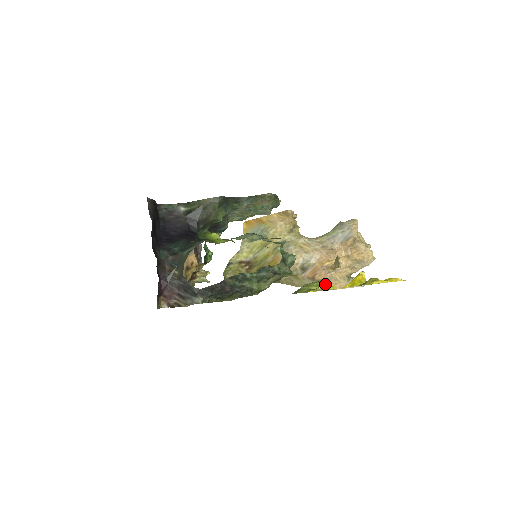
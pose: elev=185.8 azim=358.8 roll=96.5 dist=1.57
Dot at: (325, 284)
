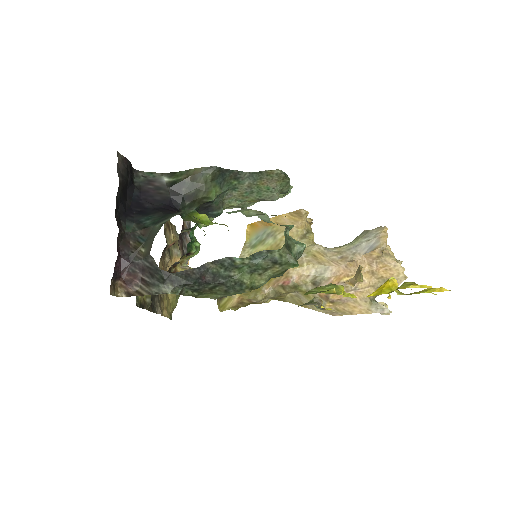
Dot at: (342, 289)
